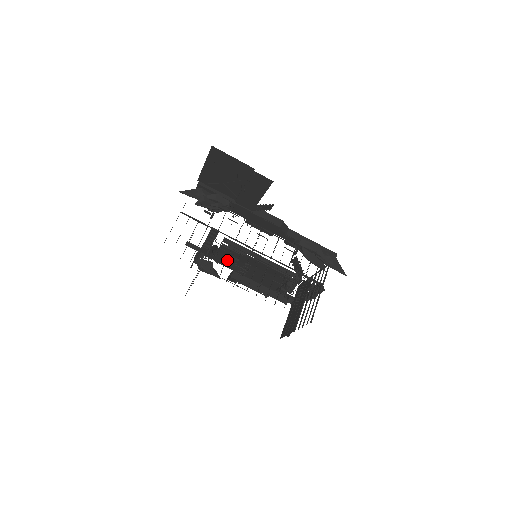
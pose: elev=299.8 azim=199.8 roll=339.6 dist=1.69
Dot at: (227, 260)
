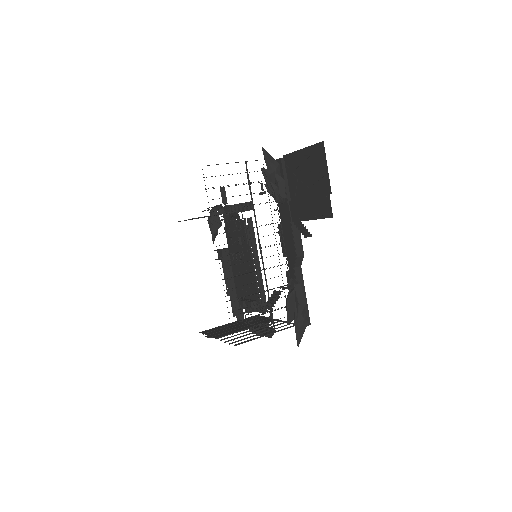
Dot at: (234, 235)
